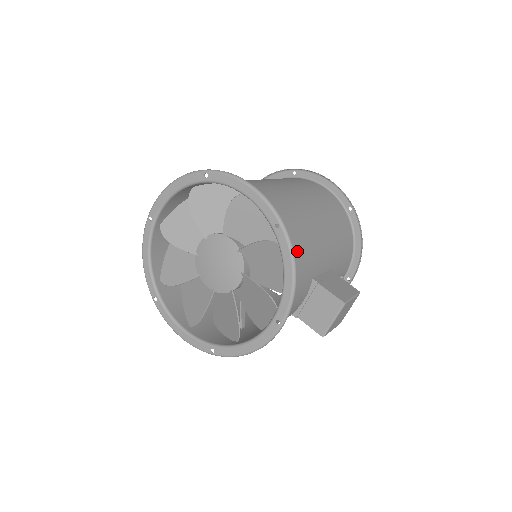
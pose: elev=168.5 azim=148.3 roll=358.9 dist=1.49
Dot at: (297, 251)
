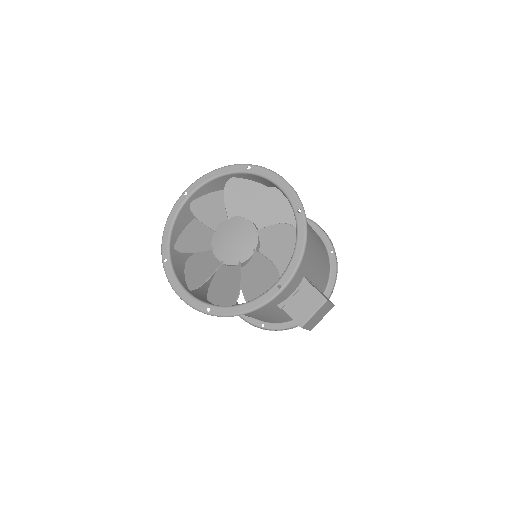
Dot at: occluded
